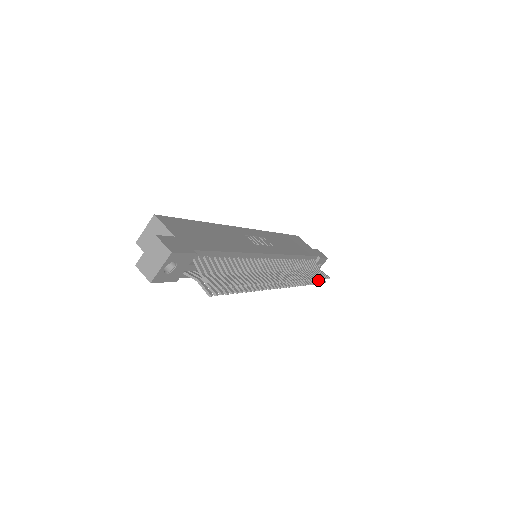
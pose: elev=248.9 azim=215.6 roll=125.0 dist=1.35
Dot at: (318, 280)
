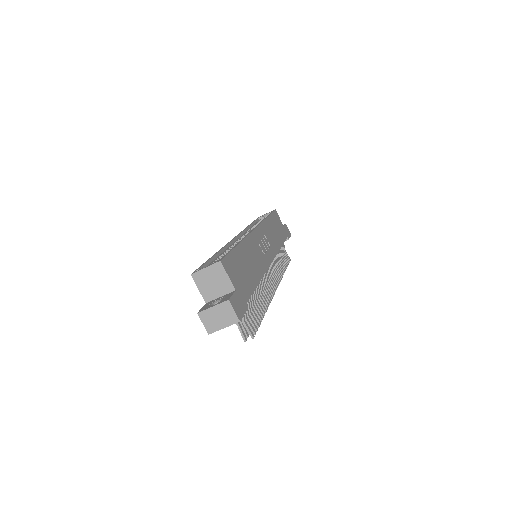
Dot at: occluded
